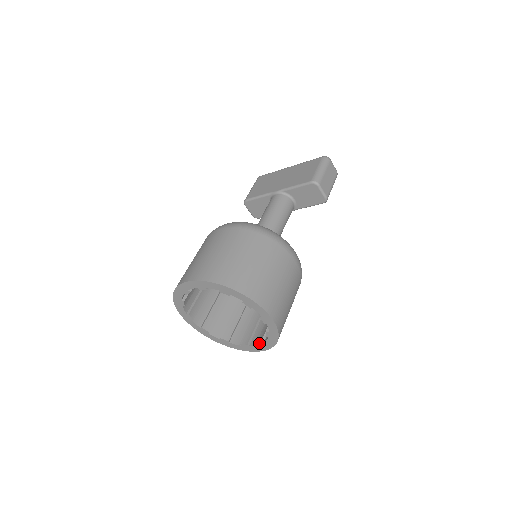
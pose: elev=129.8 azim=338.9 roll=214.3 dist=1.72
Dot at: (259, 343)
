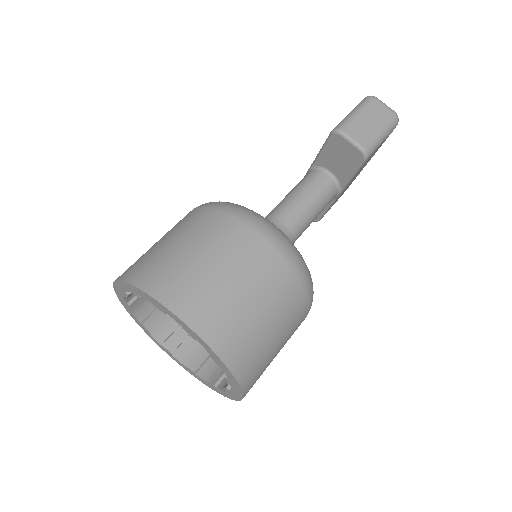
Dot at: (228, 381)
